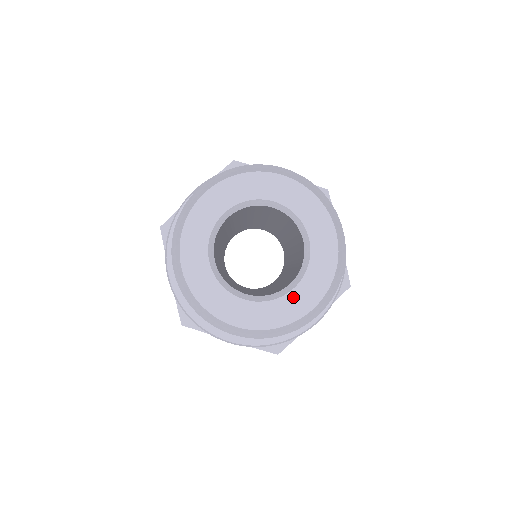
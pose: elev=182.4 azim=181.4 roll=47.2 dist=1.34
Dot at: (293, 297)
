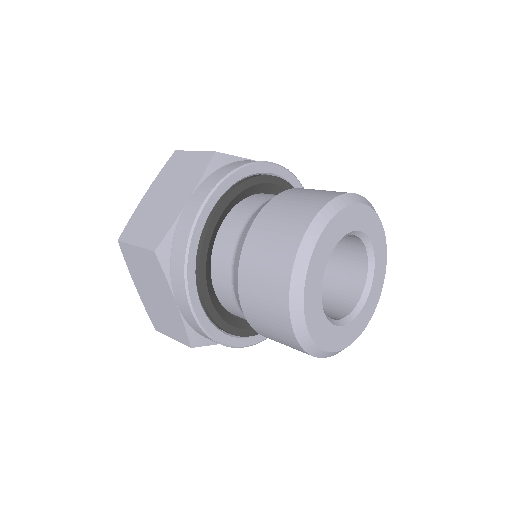
Dot at: (366, 307)
